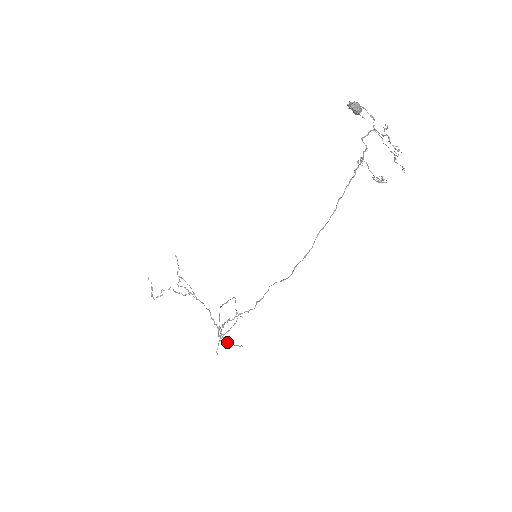
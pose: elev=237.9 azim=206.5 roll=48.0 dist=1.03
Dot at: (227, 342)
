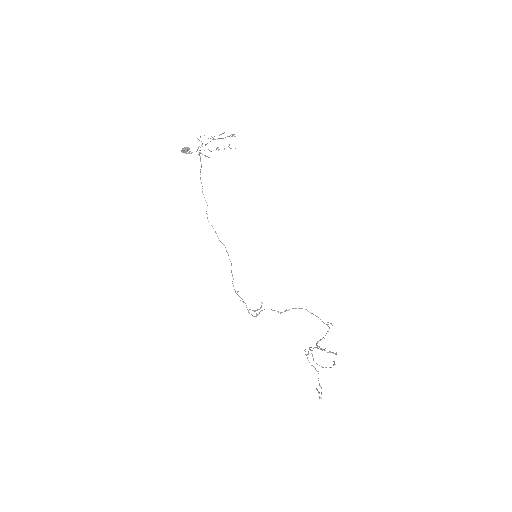
Dot at: occluded
